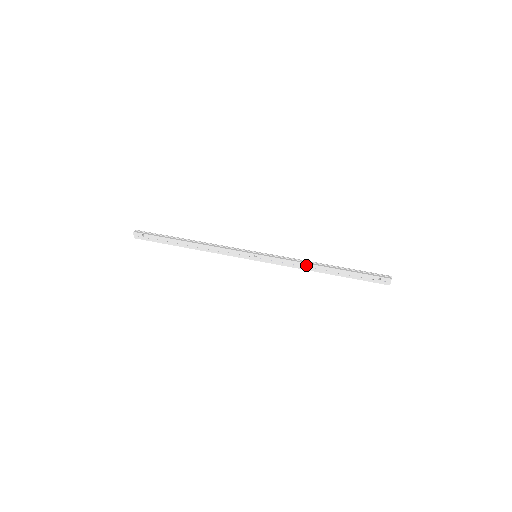
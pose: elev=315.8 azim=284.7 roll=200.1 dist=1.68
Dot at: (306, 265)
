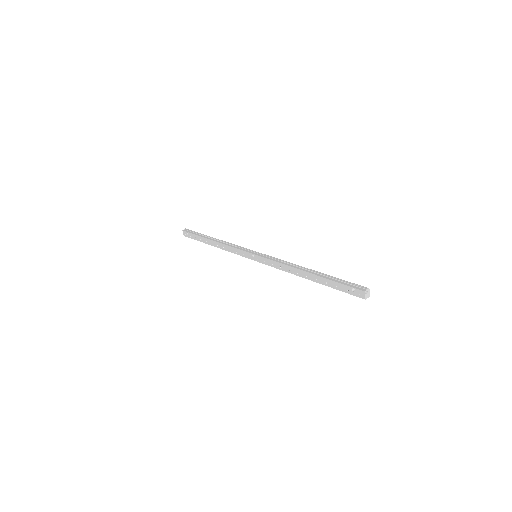
Dot at: (290, 268)
